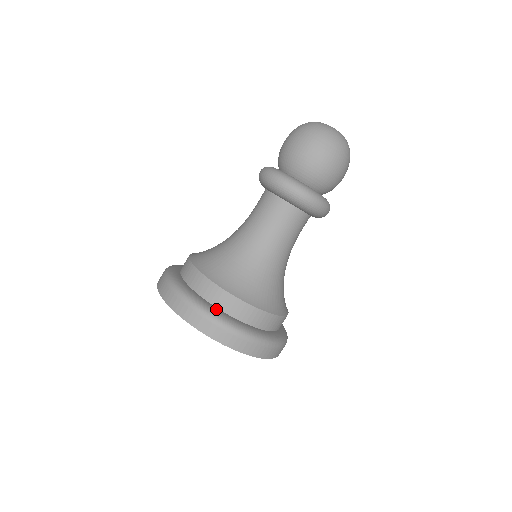
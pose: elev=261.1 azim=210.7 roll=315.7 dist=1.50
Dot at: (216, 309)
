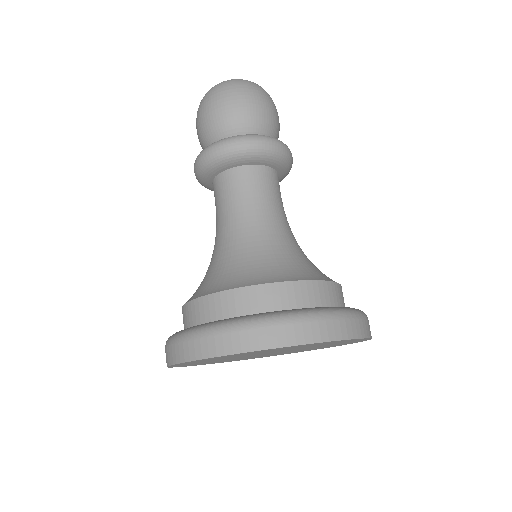
Dot at: (264, 313)
